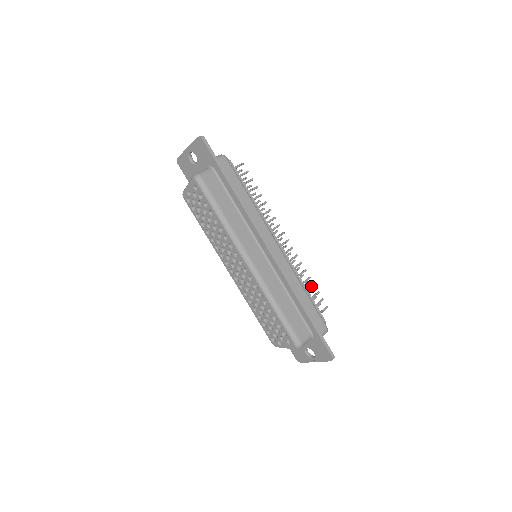
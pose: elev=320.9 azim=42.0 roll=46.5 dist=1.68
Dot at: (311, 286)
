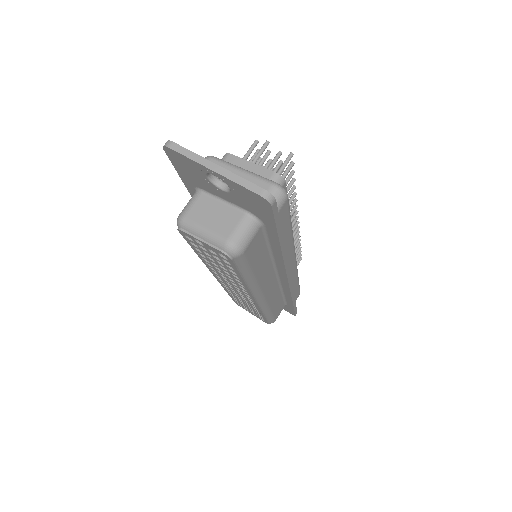
Dot at: (298, 252)
